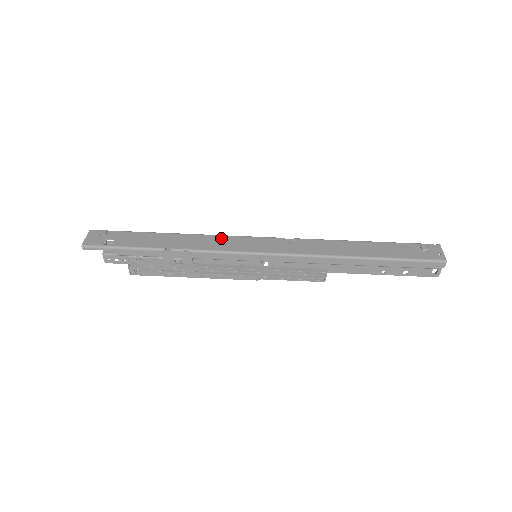
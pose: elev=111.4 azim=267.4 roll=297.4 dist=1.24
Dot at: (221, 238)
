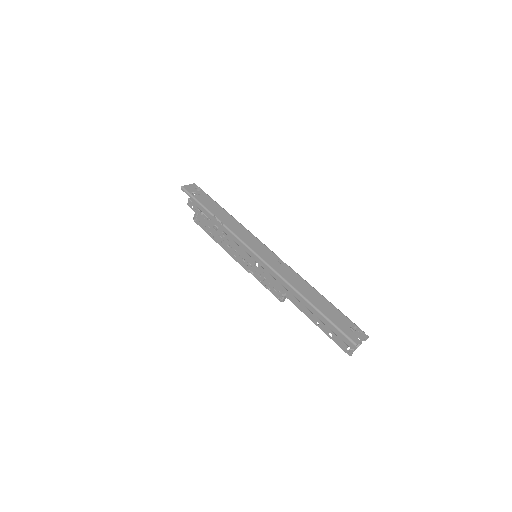
Dot at: (247, 232)
